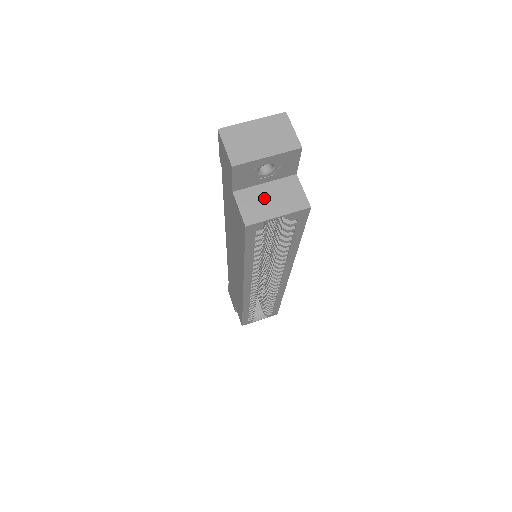
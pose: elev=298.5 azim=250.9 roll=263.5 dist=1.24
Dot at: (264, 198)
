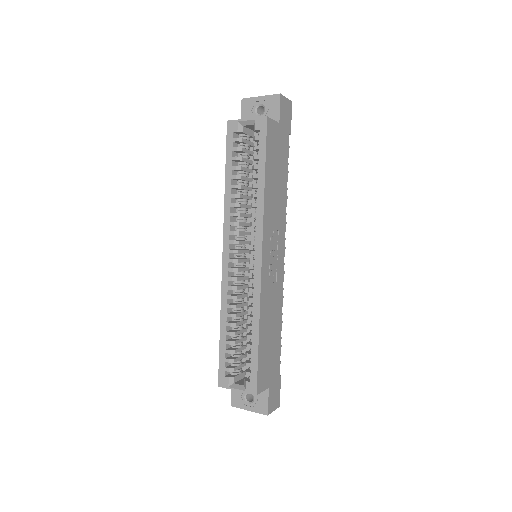
Dot at: occluded
